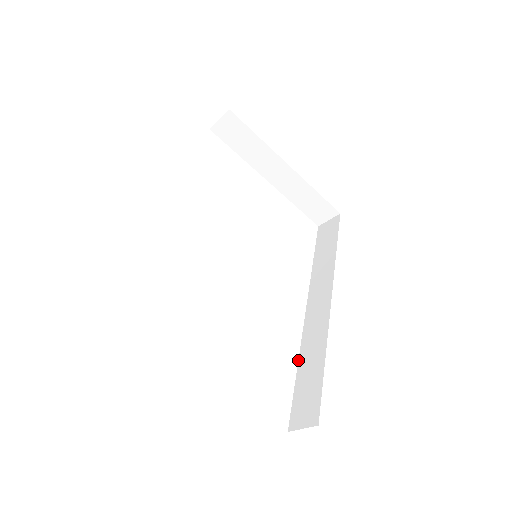
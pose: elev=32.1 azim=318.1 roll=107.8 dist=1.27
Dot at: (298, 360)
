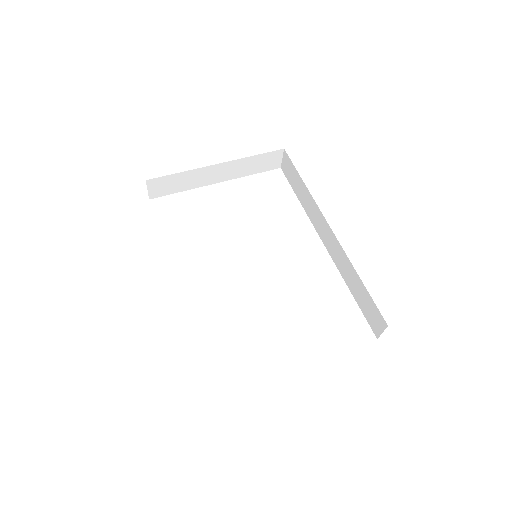
Dot at: occluded
